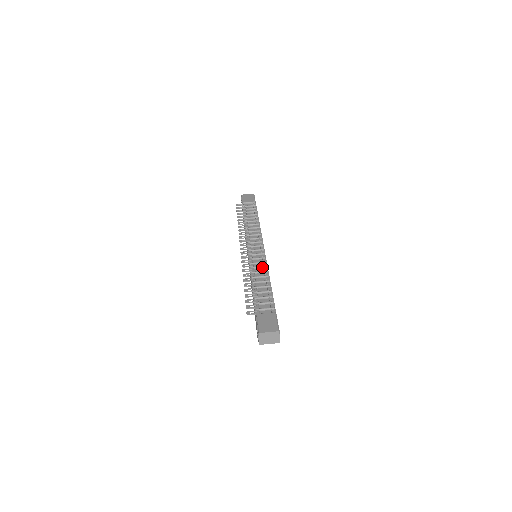
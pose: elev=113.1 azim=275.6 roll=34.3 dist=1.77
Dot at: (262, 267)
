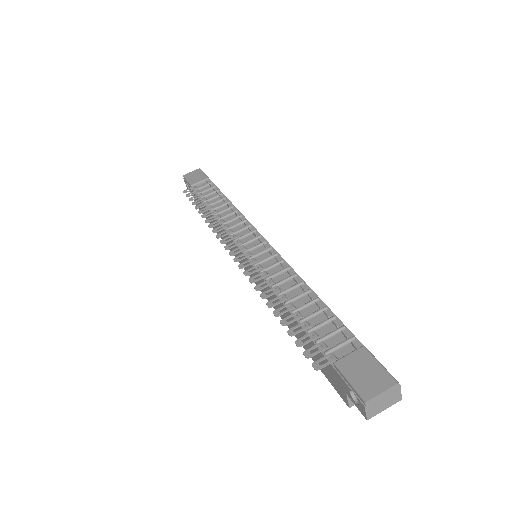
Dot at: (283, 271)
